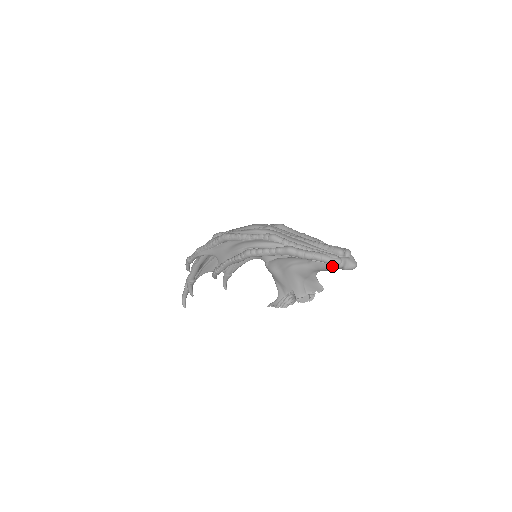
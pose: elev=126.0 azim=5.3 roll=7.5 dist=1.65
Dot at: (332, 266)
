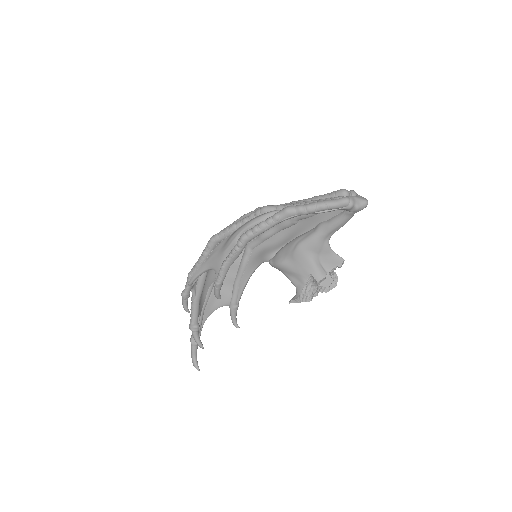
Dot at: (342, 218)
